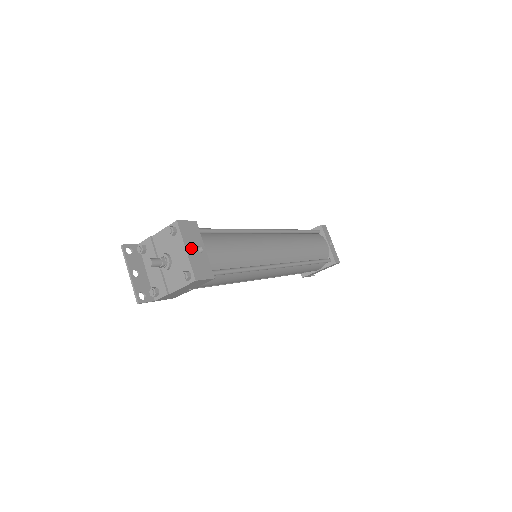
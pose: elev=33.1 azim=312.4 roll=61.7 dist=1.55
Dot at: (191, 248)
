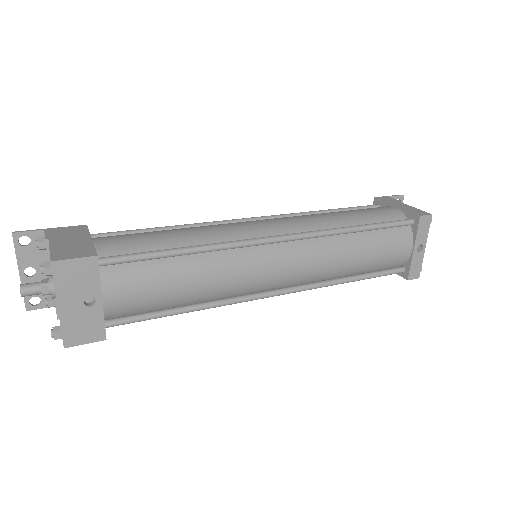
Dot at: (70, 302)
